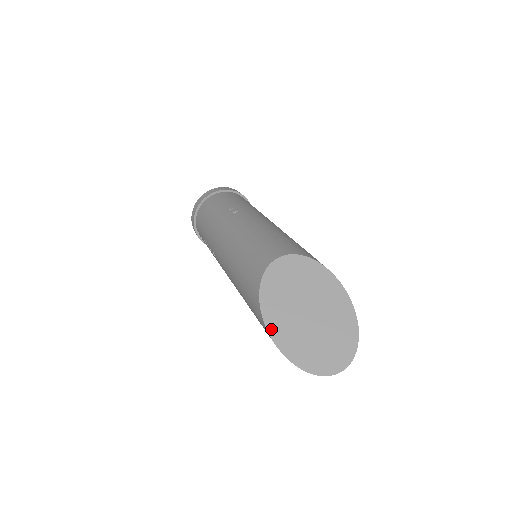
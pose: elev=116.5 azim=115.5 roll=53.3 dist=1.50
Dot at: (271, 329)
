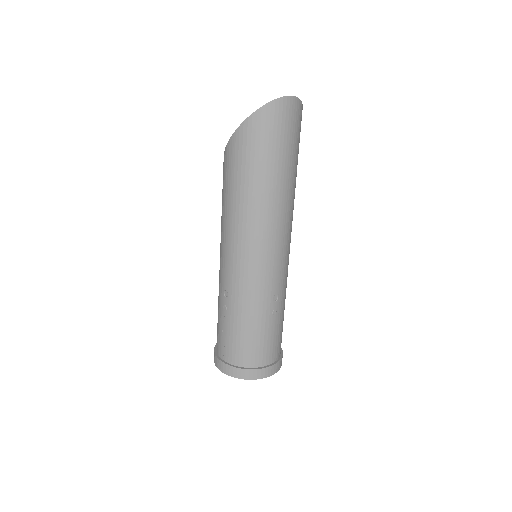
Dot at: (235, 135)
